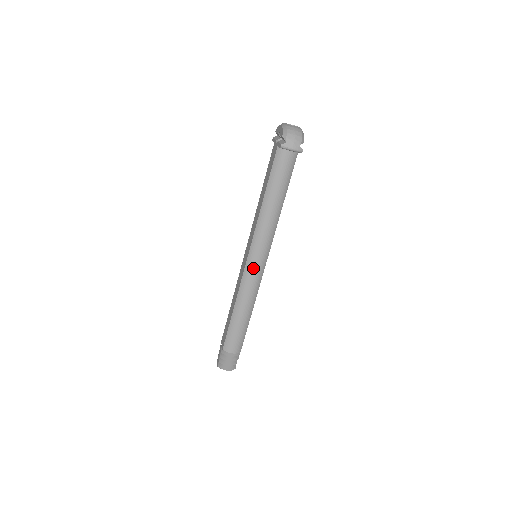
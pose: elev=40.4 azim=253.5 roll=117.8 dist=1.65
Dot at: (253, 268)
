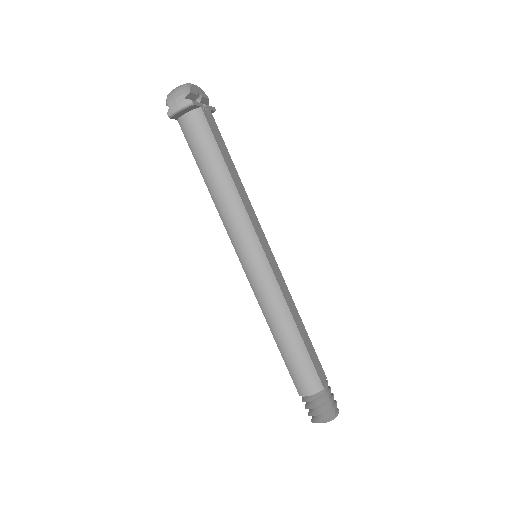
Dot at: (253, 271)
